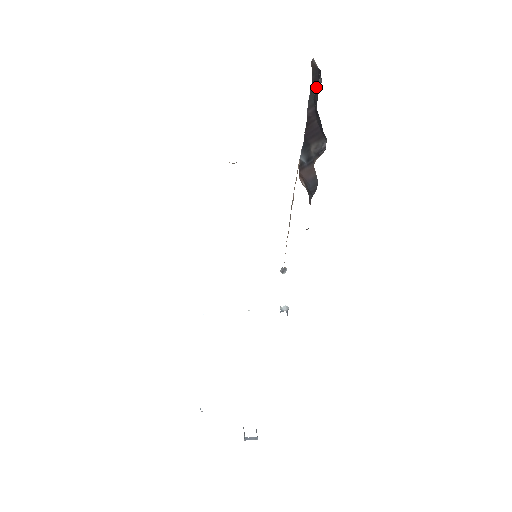
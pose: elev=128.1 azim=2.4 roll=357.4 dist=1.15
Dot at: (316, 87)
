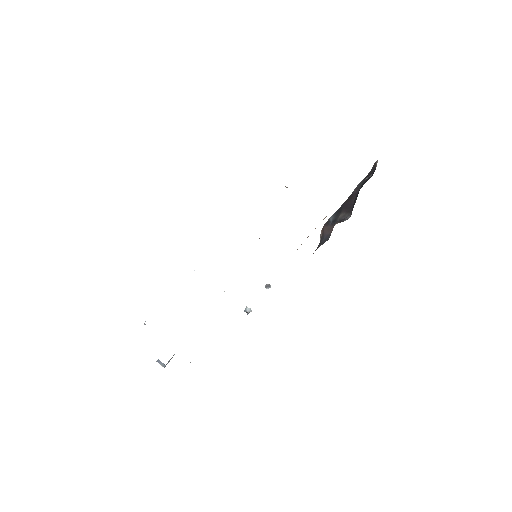
Dot at: (368, 178)
